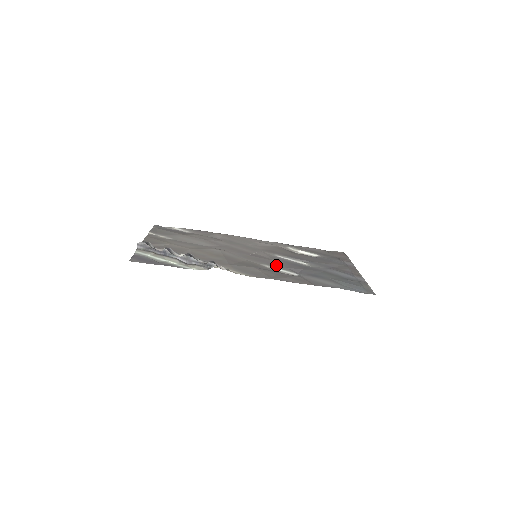
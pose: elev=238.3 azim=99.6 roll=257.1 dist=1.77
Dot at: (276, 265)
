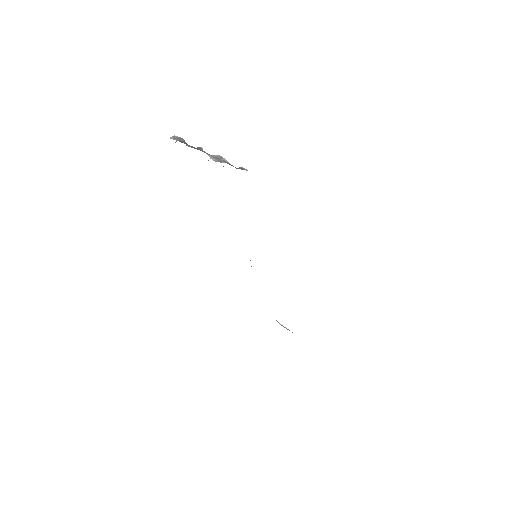
Dot at: occluded
